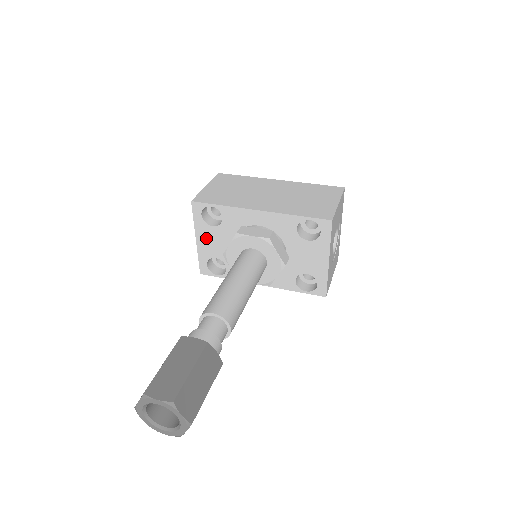
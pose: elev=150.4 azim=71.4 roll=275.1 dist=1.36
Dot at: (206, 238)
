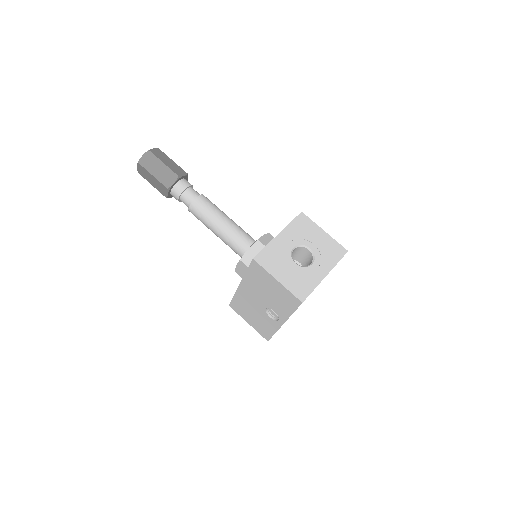
Dot at: occluded
